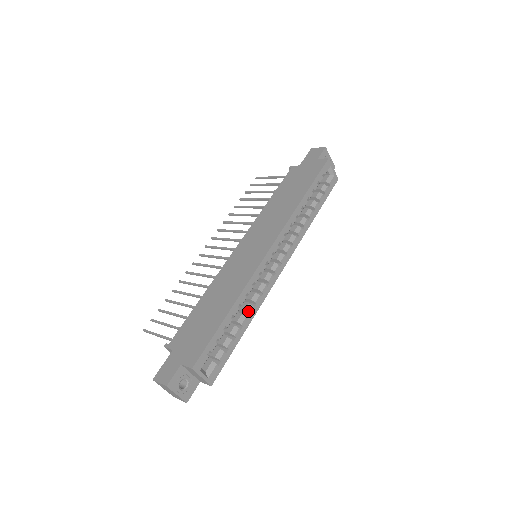
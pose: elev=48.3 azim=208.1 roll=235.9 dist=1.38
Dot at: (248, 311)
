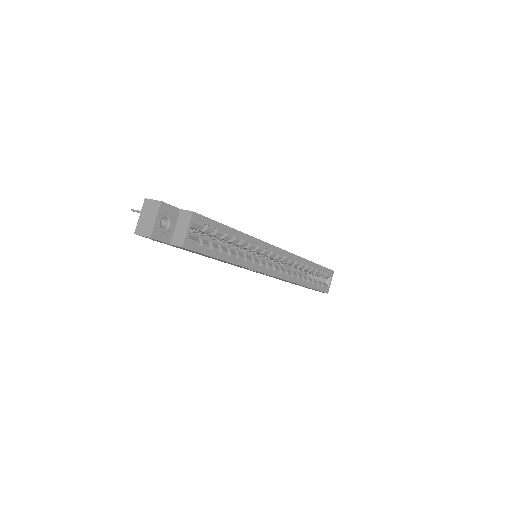
Dot at: (240, 255)
